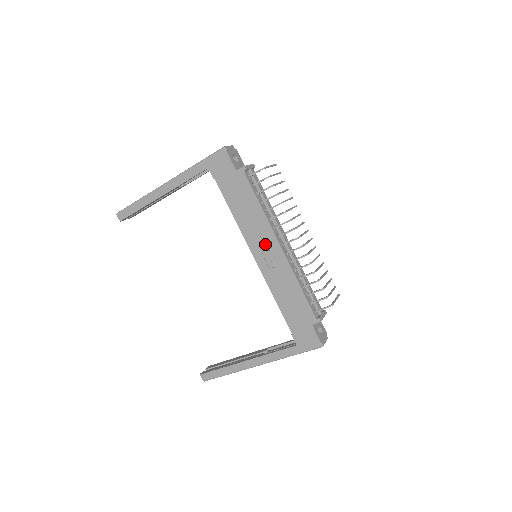
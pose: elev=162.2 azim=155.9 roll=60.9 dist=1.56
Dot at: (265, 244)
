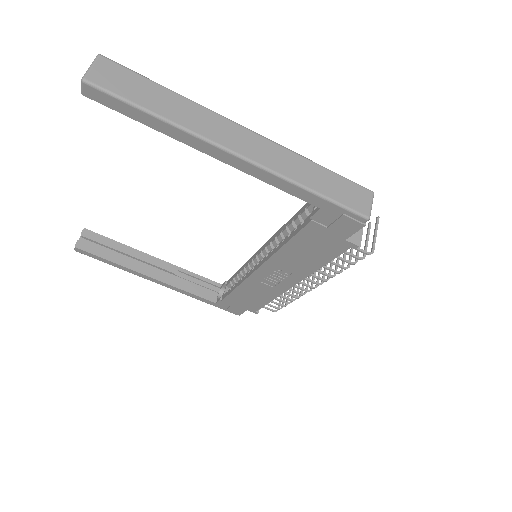
Dot at: (282, 275)
